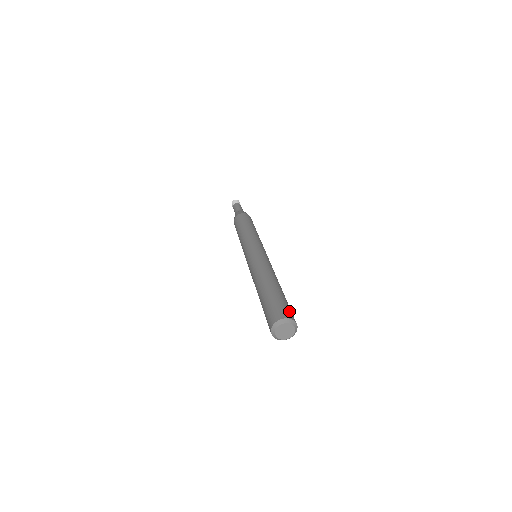
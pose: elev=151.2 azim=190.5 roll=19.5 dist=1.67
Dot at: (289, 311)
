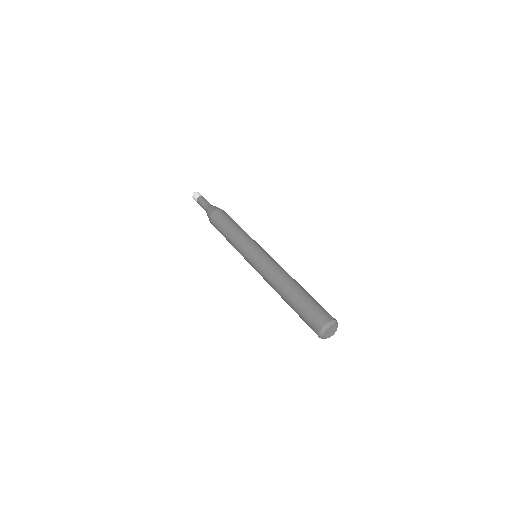
Dot at: (327, 312)
